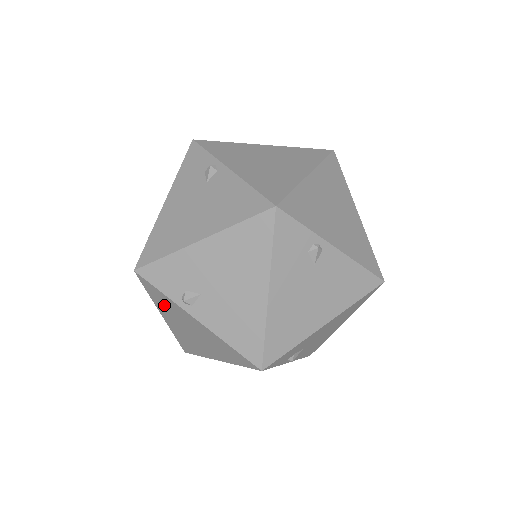
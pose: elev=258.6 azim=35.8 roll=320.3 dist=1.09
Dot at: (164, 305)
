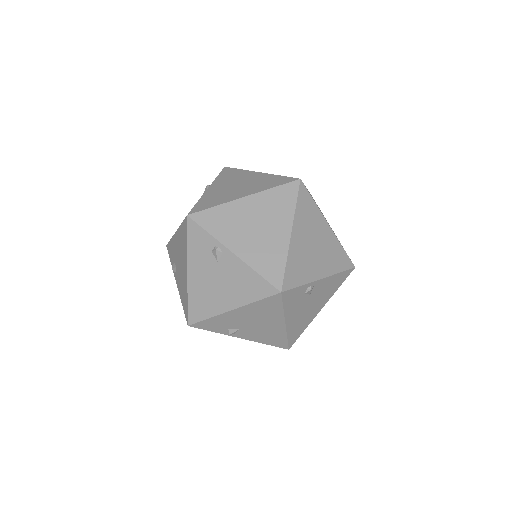
Dot at: occluded
